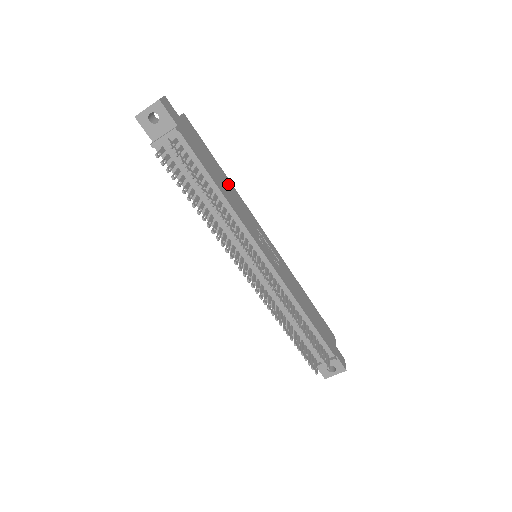
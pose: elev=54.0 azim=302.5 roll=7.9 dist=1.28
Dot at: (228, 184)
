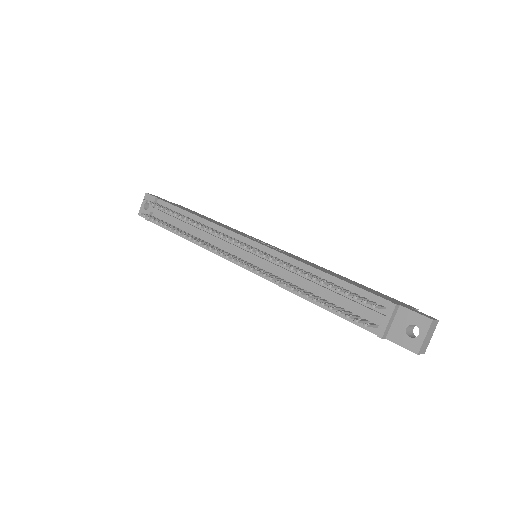
Dot at: occluded
